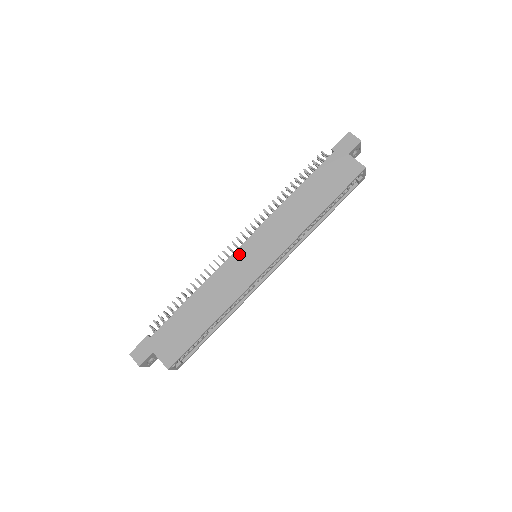
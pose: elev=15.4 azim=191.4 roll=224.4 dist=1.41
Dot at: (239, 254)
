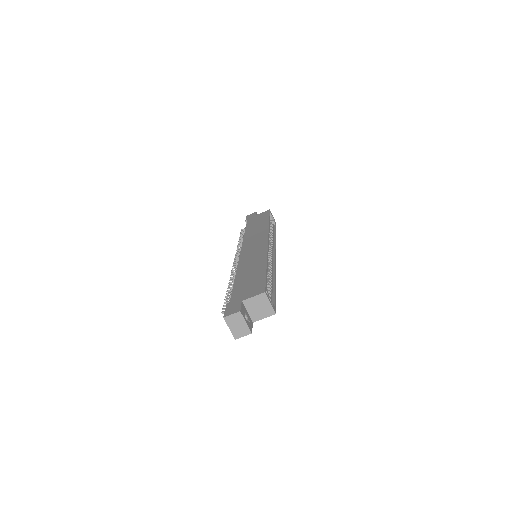
Dot at: (244, 253)
